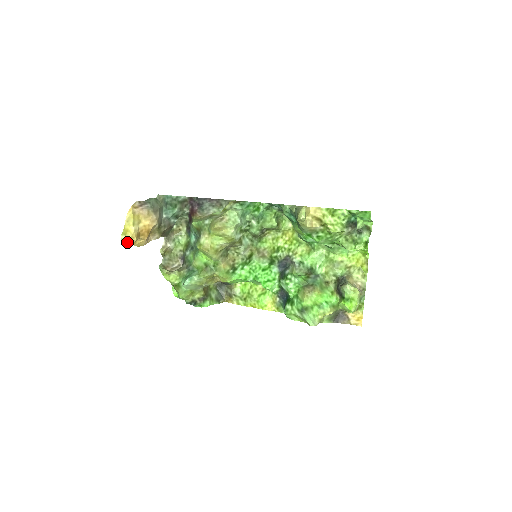
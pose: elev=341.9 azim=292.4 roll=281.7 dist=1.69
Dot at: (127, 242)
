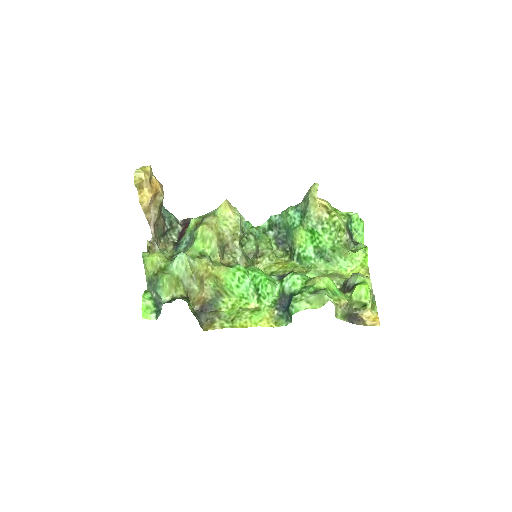
Dot at: (140, 175)
